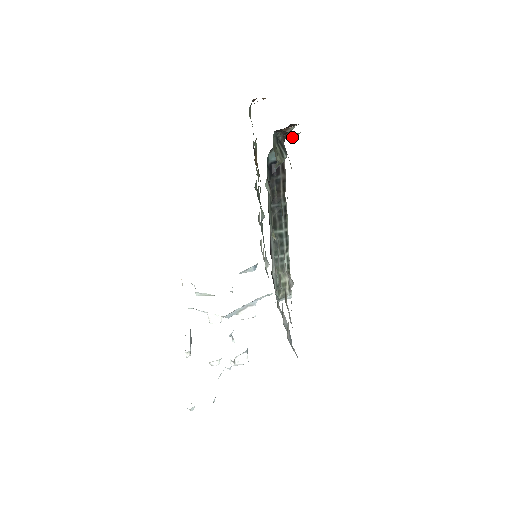
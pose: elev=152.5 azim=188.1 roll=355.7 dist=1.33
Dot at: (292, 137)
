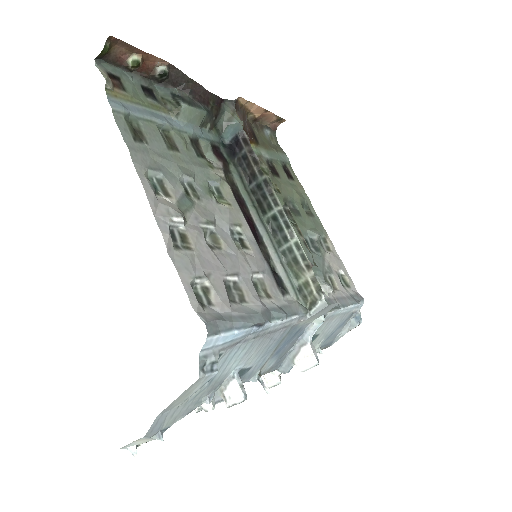
Dot at: (129, 63)
